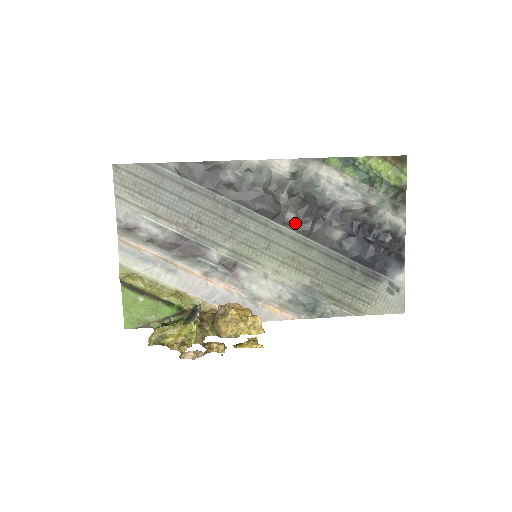
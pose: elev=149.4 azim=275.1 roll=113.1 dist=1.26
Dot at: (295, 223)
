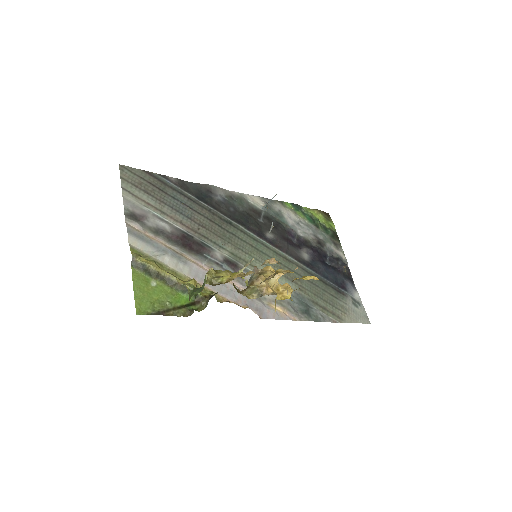
Dot at: (274, 242)
